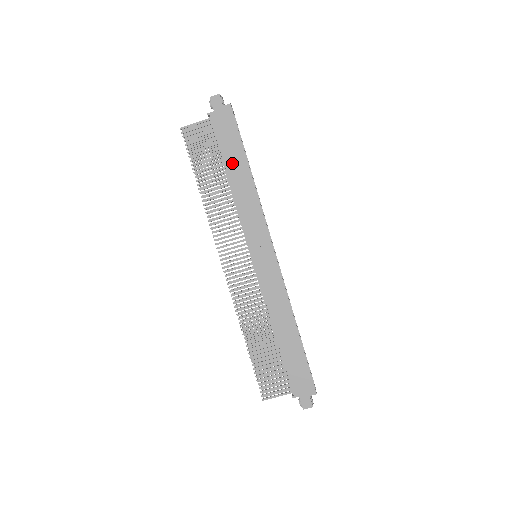
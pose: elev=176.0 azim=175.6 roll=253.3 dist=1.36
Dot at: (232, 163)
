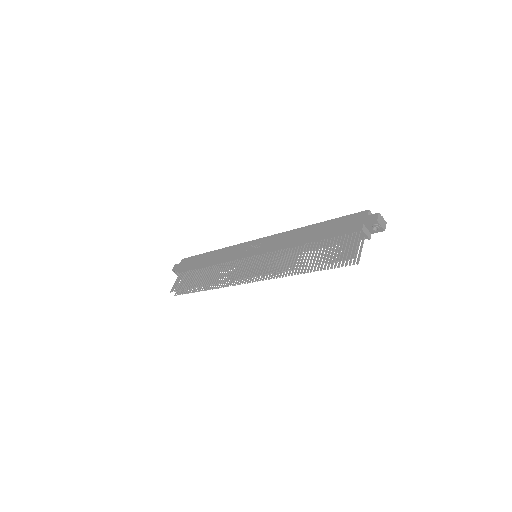
Dot at: (202, 262)
